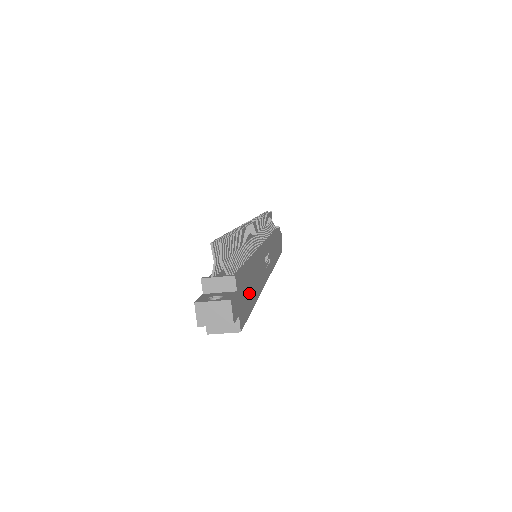
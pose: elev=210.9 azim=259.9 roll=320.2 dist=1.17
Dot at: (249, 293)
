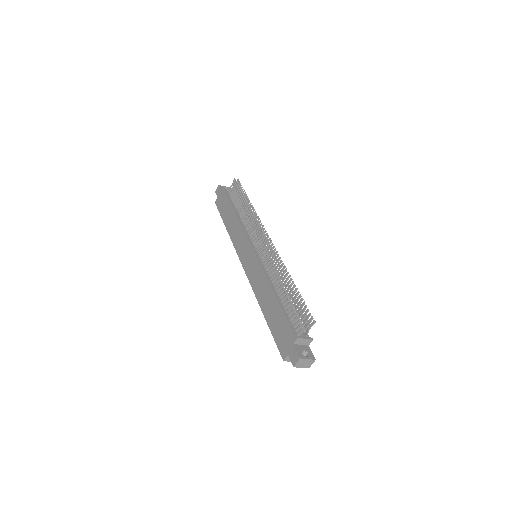
Dot at: occluded
